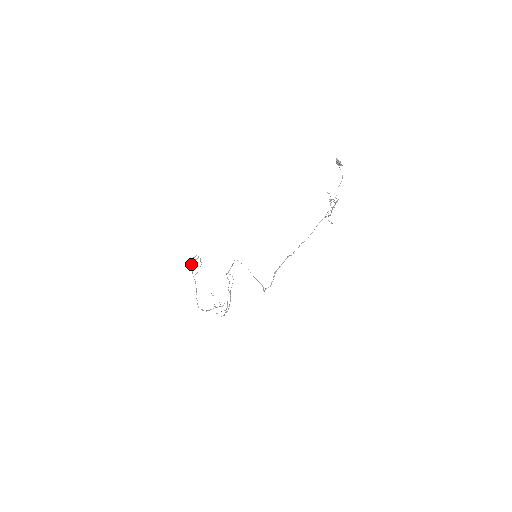
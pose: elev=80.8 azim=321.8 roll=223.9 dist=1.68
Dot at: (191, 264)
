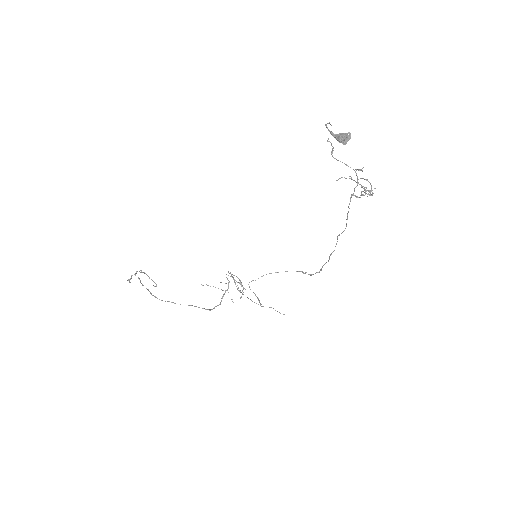
Dot at: occluded
